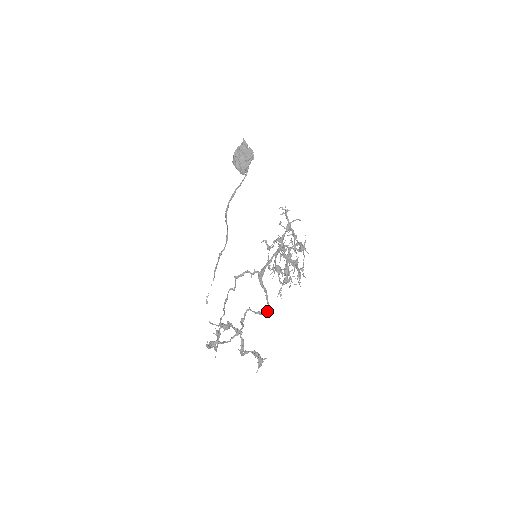
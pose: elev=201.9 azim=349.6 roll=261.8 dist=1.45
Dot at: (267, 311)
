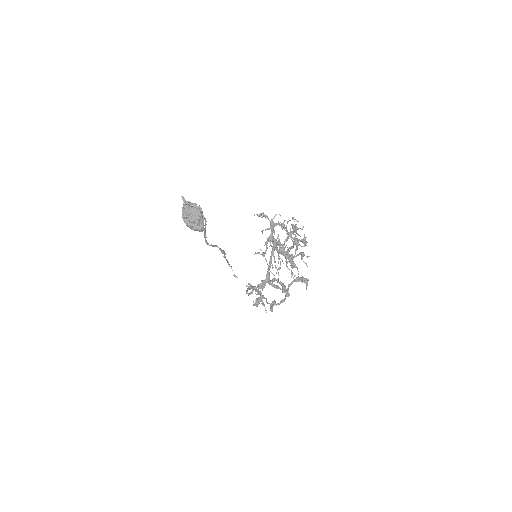
Dot at: (288, 296)
